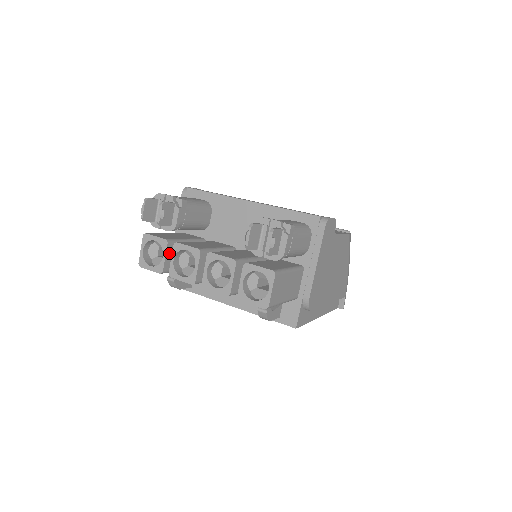
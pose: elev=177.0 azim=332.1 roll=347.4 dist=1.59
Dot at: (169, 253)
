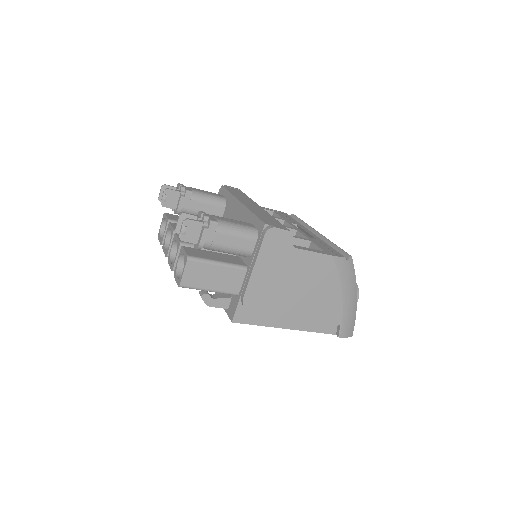
Dot at: occluded
